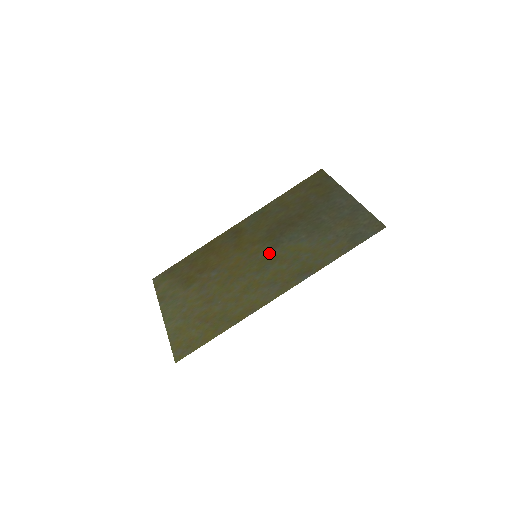
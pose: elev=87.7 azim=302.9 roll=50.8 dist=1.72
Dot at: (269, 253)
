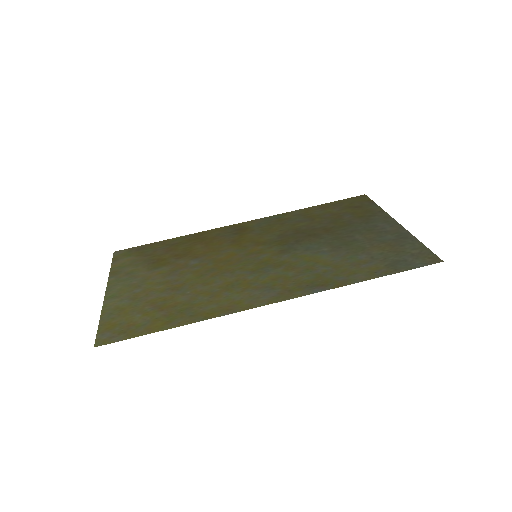
Dot at: (274, 256)
